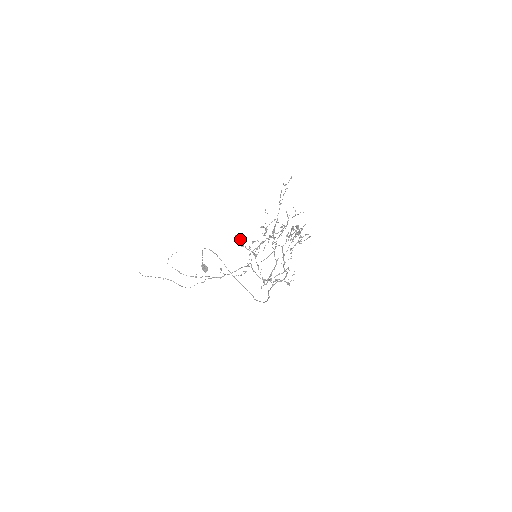
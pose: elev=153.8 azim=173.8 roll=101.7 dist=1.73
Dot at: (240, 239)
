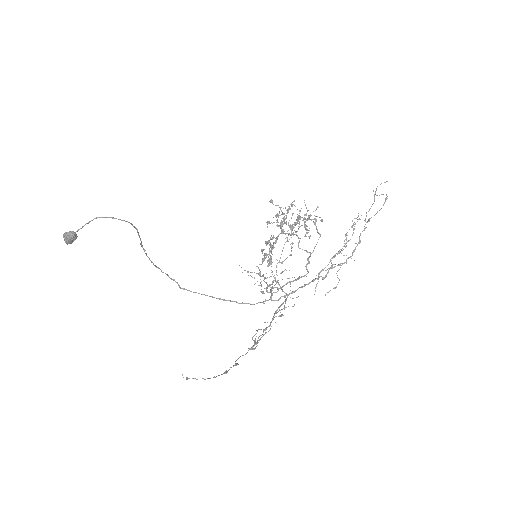
Dot at: occluded
